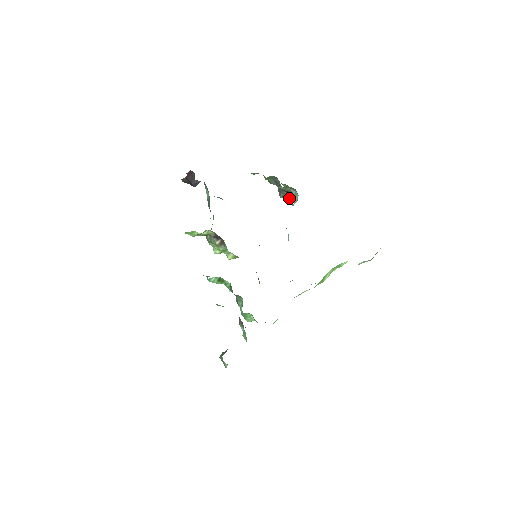
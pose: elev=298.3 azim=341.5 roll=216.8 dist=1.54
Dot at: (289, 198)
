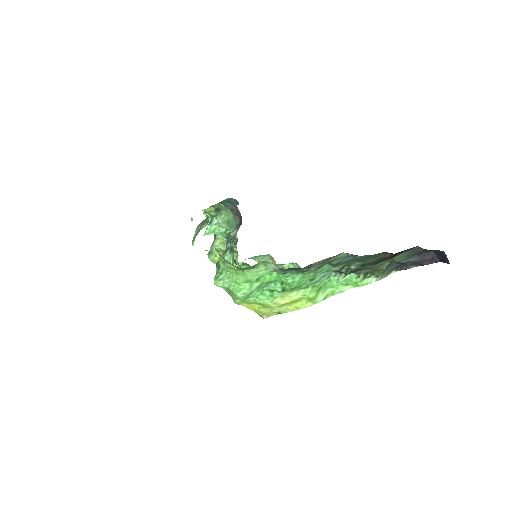
Dot at: occluded
